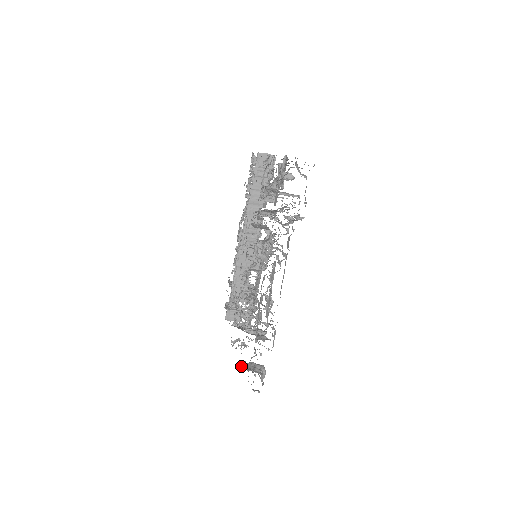
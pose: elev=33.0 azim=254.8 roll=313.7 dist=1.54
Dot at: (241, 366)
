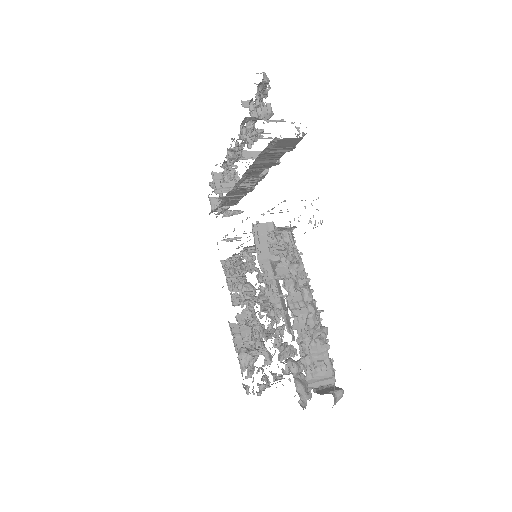
Dot at: (234, 341)
